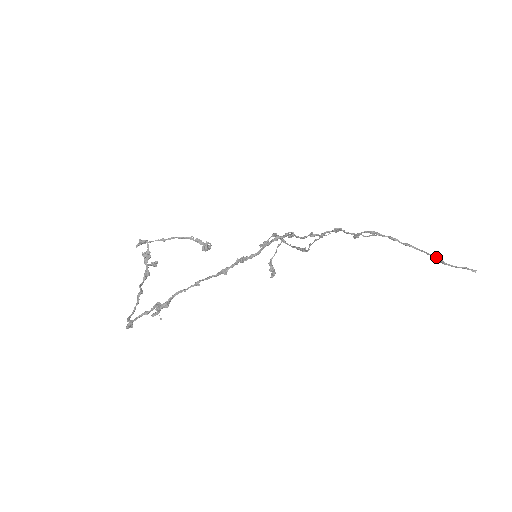
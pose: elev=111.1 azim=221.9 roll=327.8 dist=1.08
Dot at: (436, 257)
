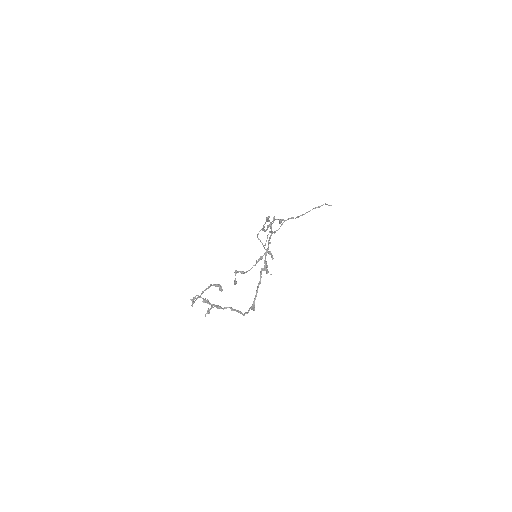
Dot at: (315, 208)
